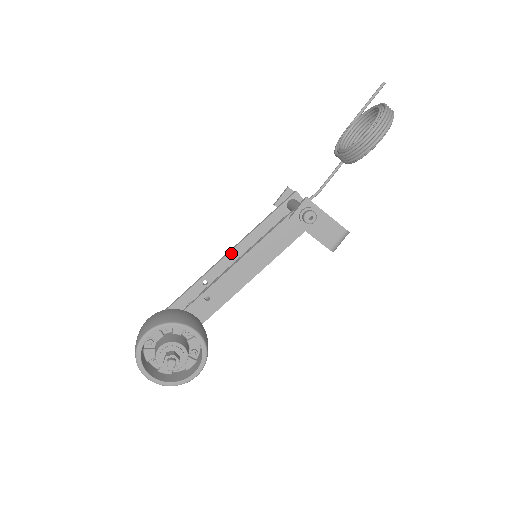
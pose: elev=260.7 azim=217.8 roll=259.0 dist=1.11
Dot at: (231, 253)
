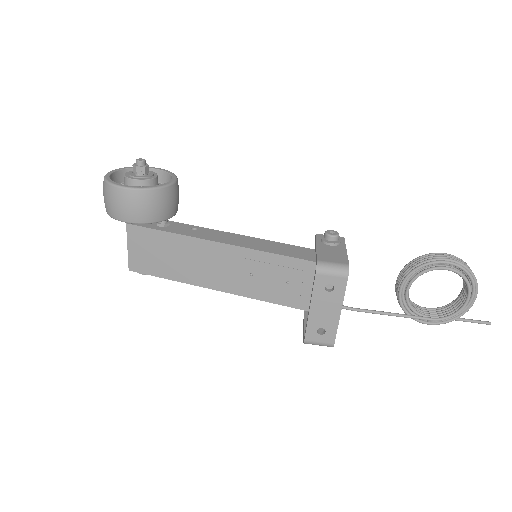
Dot at: occluded
